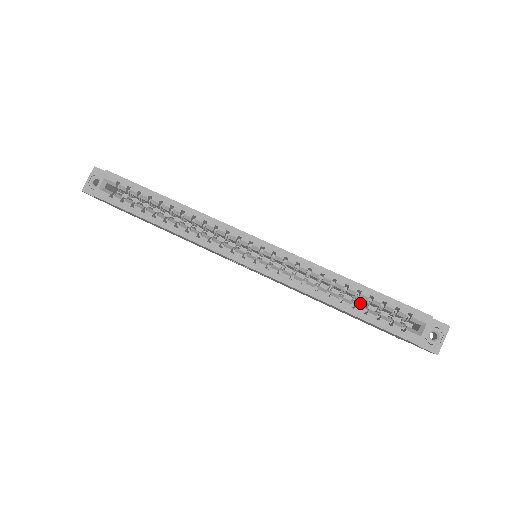
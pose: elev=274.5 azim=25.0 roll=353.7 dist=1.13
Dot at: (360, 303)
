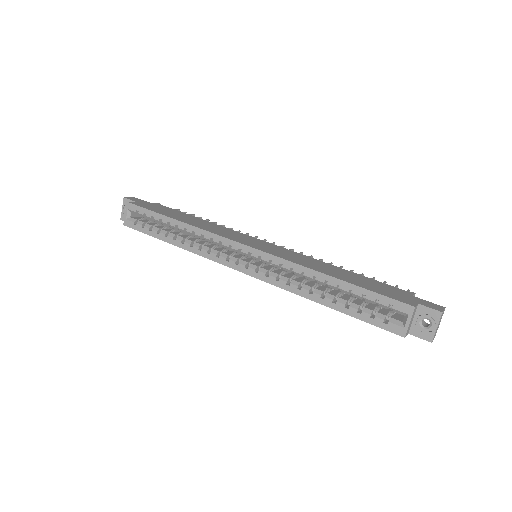
Dot at: occluded
